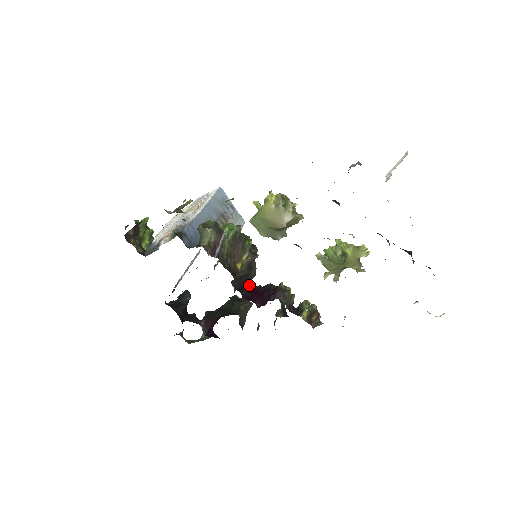
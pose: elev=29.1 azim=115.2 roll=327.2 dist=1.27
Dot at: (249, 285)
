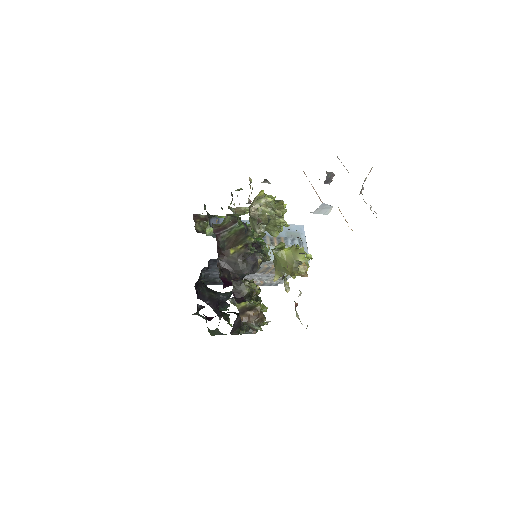
Dot at: occluded
